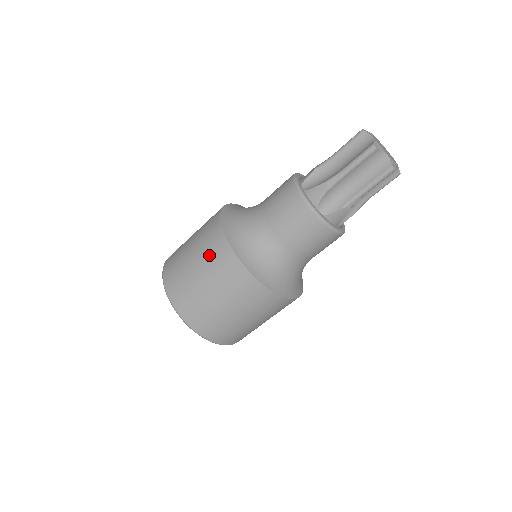
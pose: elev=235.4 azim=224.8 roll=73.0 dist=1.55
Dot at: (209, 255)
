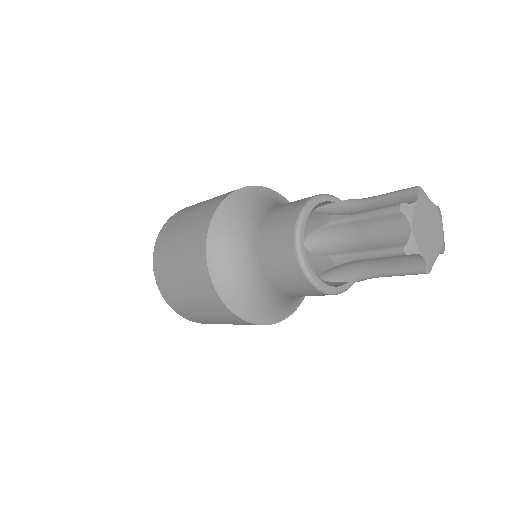
Dot at: (194, 283)
